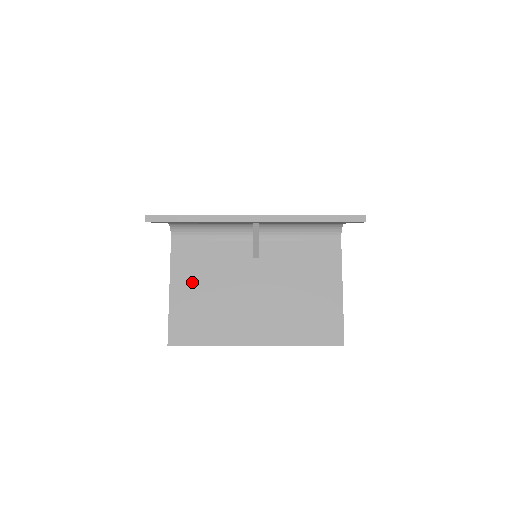
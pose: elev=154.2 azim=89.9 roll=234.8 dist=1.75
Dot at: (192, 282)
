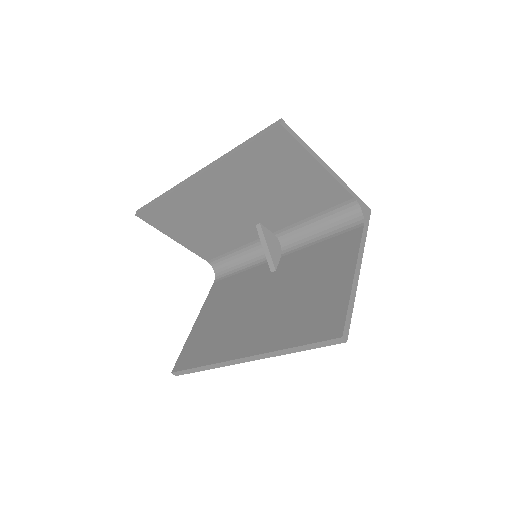
Dot at: (214, 310)
